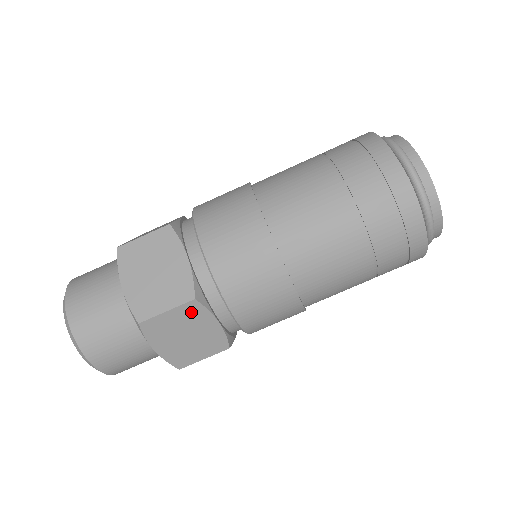
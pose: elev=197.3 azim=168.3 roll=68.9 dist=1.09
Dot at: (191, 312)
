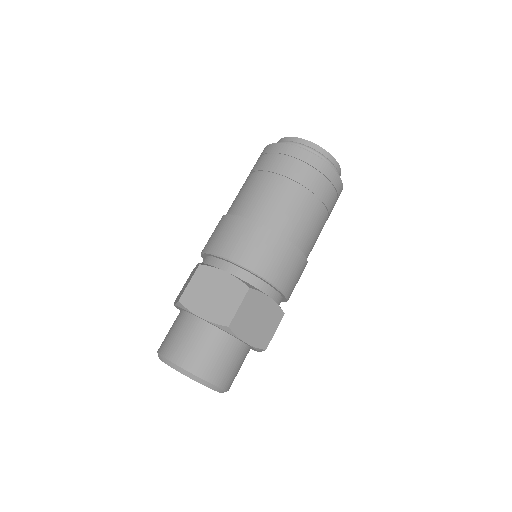
Dot at: (204, 275)
